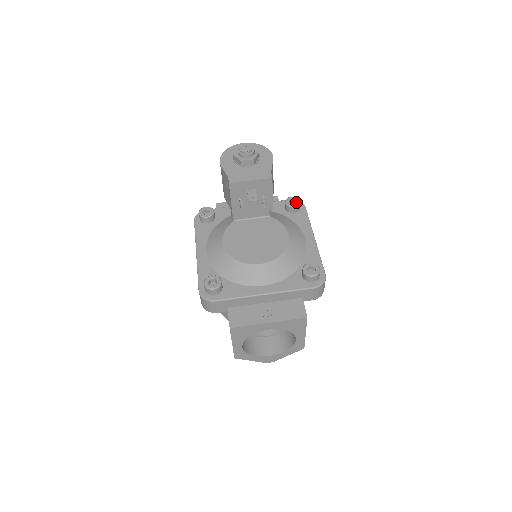
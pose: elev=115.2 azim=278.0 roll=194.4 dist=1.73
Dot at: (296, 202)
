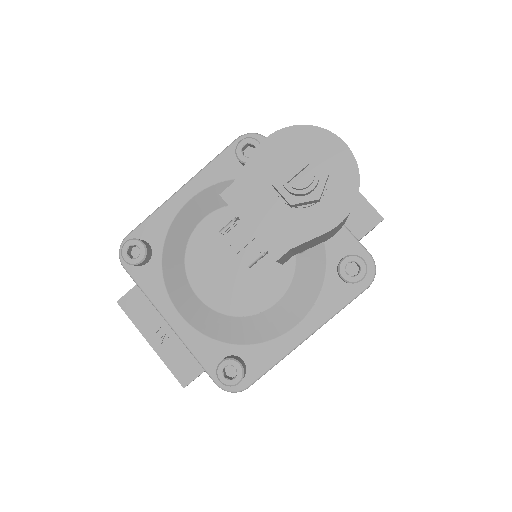
Dot at: (354, 275)
